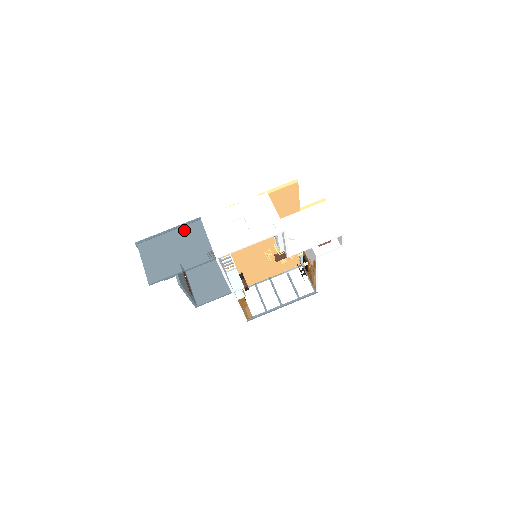
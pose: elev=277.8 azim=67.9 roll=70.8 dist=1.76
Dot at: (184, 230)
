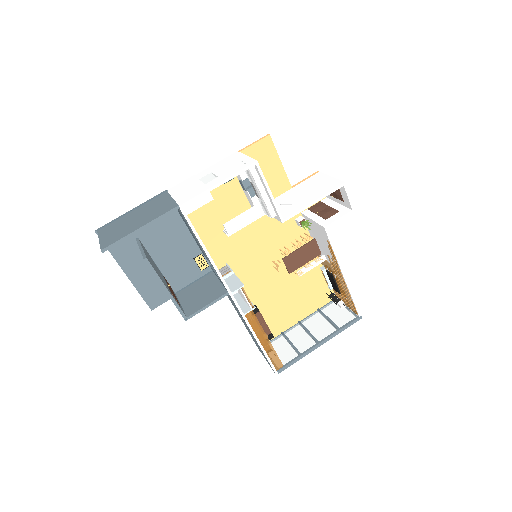
Dot at: (148, 203)
